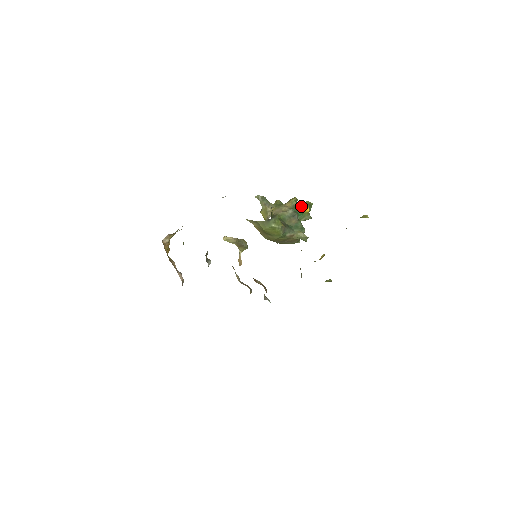
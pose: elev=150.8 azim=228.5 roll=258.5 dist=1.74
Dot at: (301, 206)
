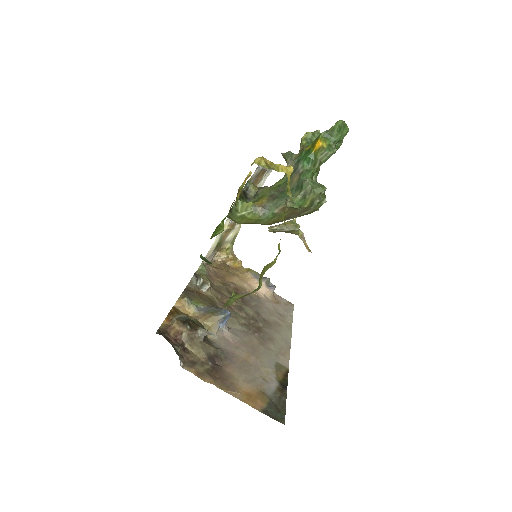
Dot at: (312, 143)
